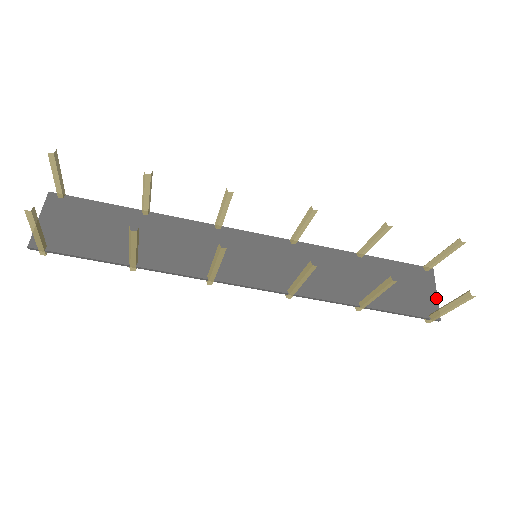
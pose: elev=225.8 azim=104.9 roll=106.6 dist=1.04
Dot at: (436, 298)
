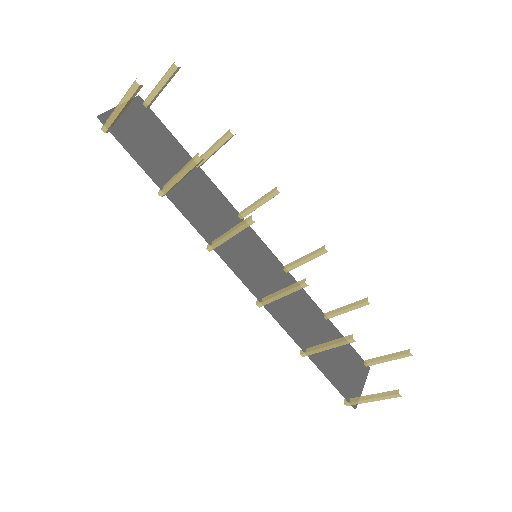
Dot at: (361, 390)
